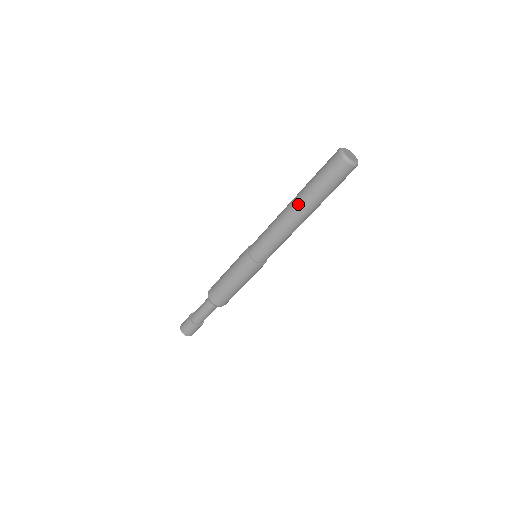
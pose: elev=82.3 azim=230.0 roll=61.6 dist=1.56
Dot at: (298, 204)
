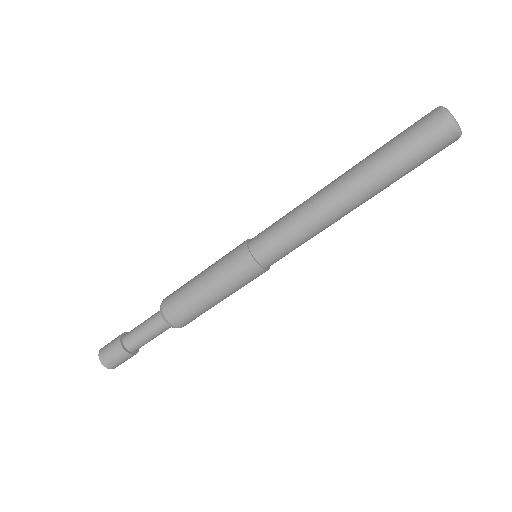
Dot at: (349, 173)
